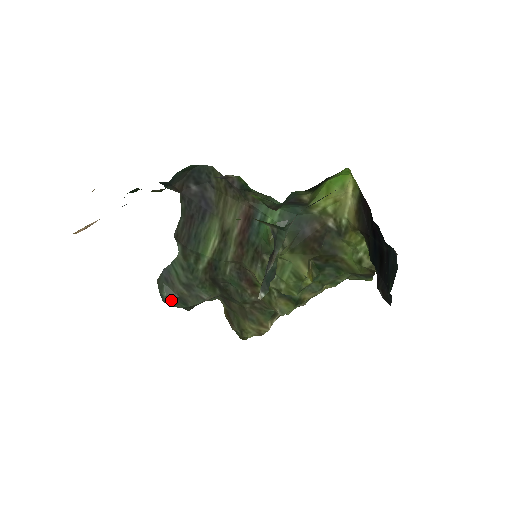
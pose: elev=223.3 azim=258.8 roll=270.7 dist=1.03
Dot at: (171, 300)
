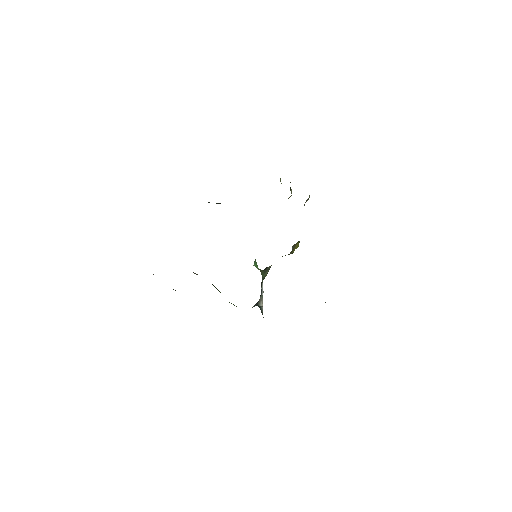
Dot at: occluded
